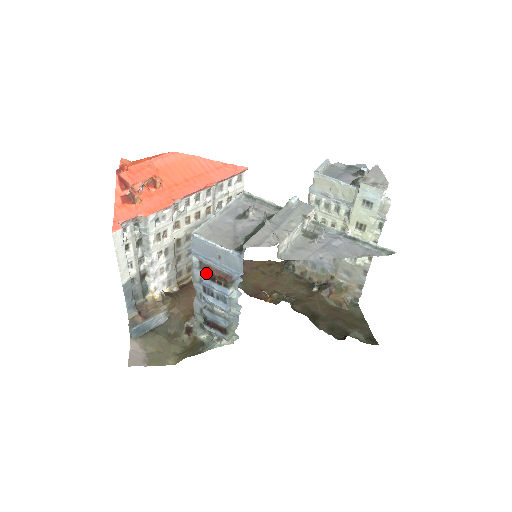
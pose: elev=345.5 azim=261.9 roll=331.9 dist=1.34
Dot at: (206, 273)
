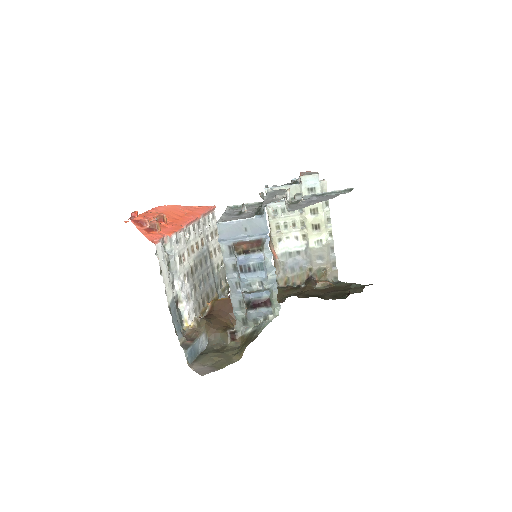
Dot at: (240, 249)
